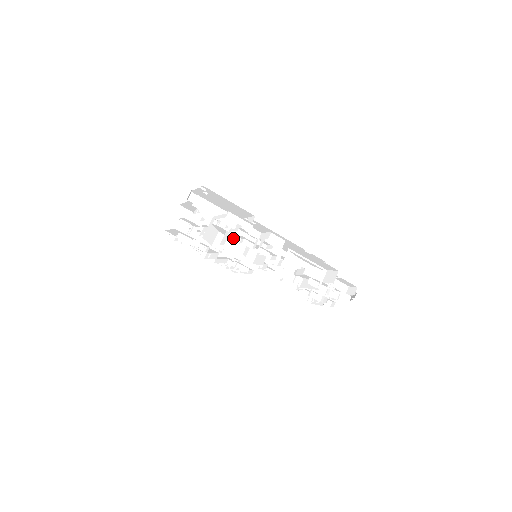
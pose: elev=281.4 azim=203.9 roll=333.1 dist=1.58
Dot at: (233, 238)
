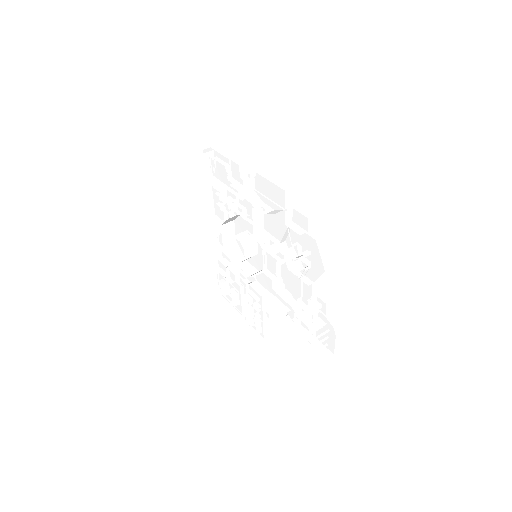
Dot at: (240, 233)
